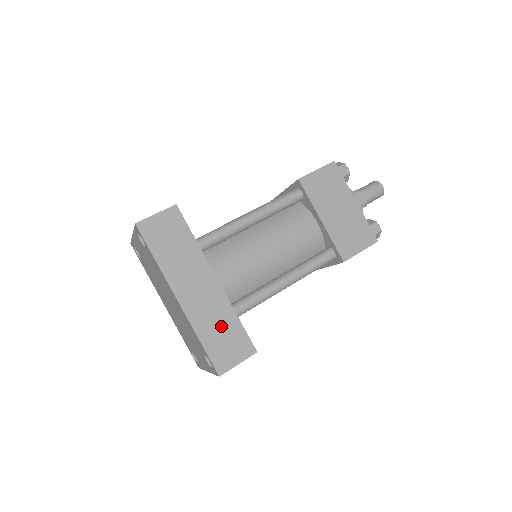
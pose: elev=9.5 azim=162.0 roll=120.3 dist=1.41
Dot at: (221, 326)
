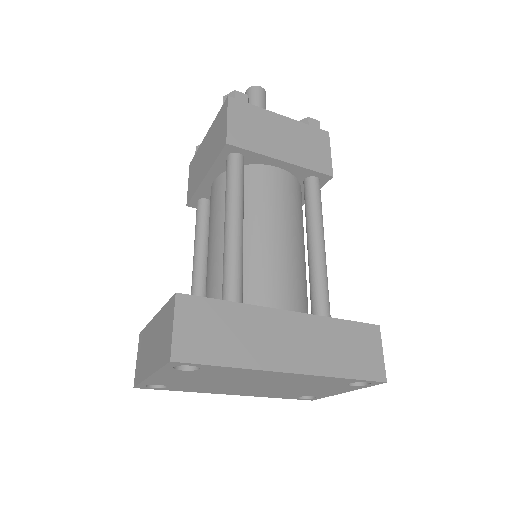
Dot at: (339, 344)
